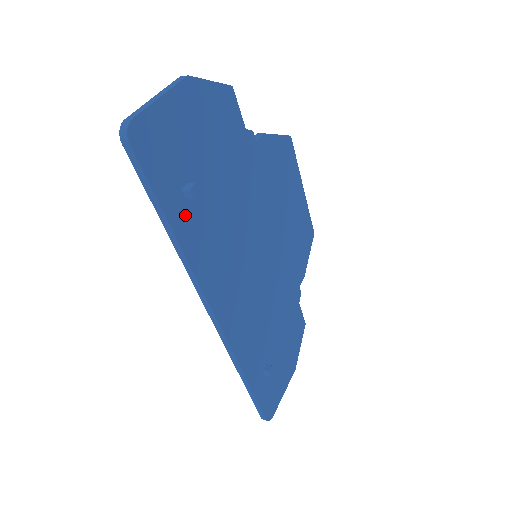
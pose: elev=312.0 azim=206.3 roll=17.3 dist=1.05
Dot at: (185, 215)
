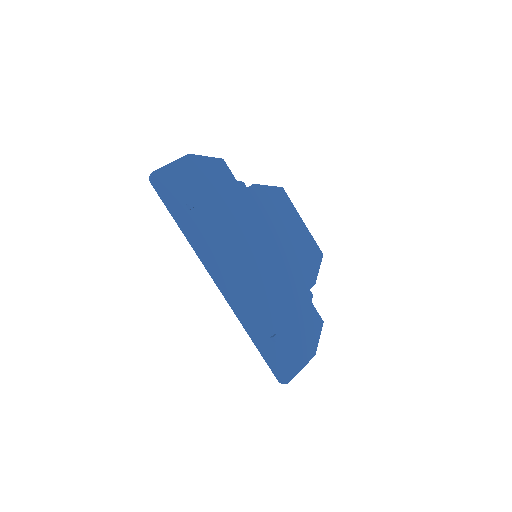
Dot at: (189, 218)
